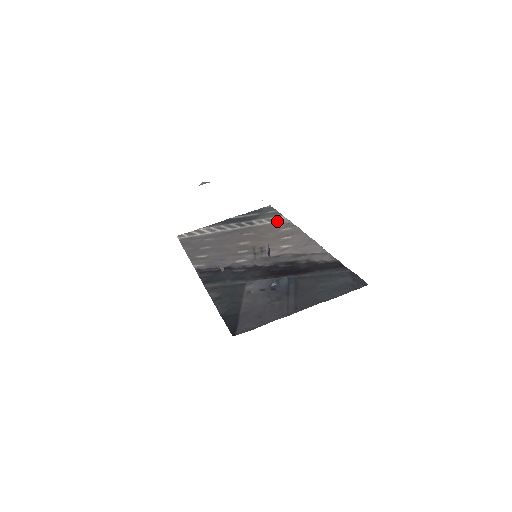
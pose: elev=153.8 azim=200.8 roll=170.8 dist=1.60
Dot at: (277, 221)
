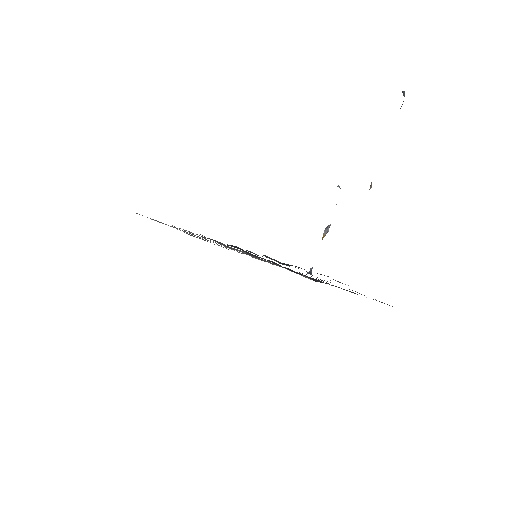
Dot at: occluded
